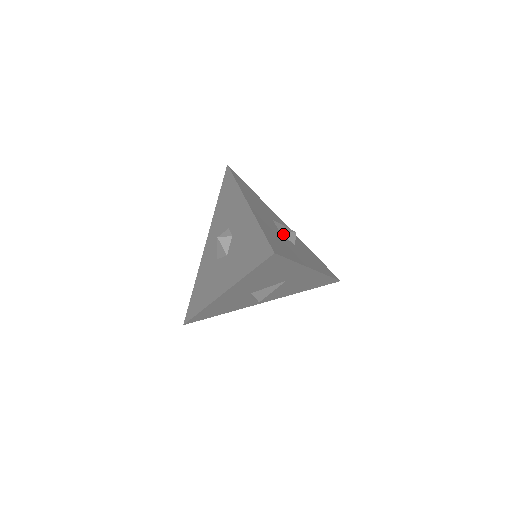
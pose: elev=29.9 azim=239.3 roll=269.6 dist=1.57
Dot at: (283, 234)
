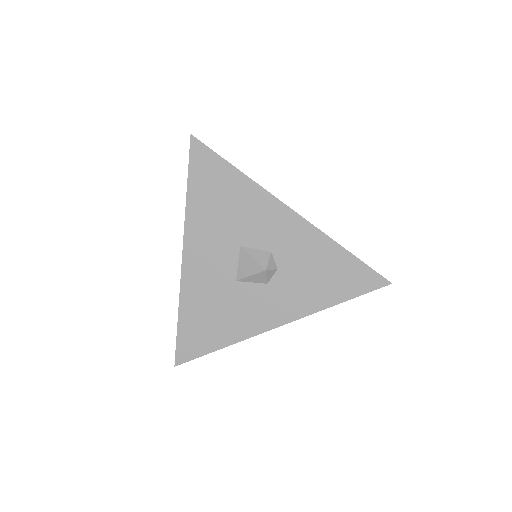
Dot at: (242, 280)
